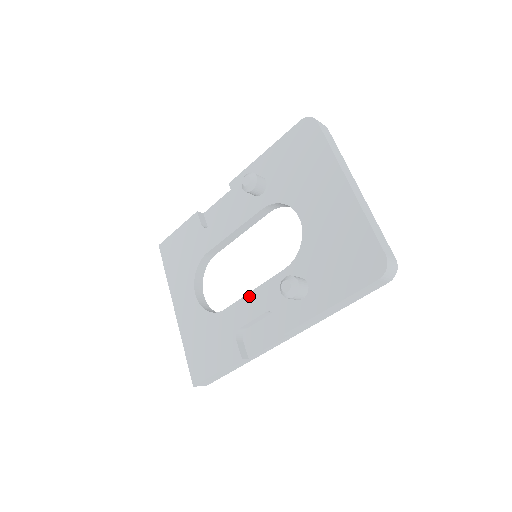
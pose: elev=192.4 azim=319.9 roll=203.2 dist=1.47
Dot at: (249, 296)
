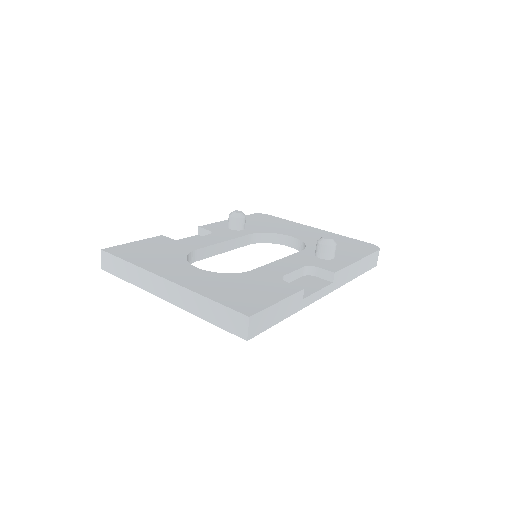
Dot at: (277, 262)
